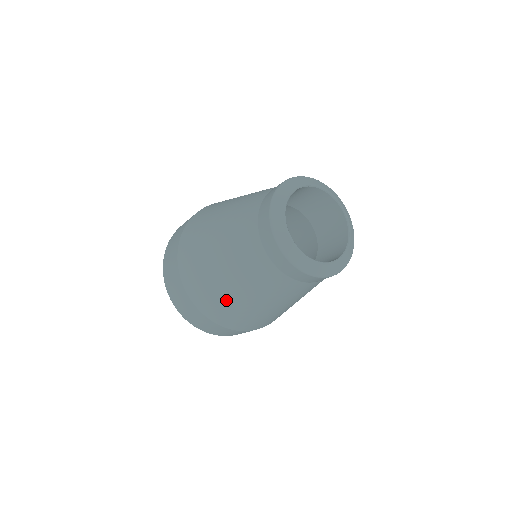
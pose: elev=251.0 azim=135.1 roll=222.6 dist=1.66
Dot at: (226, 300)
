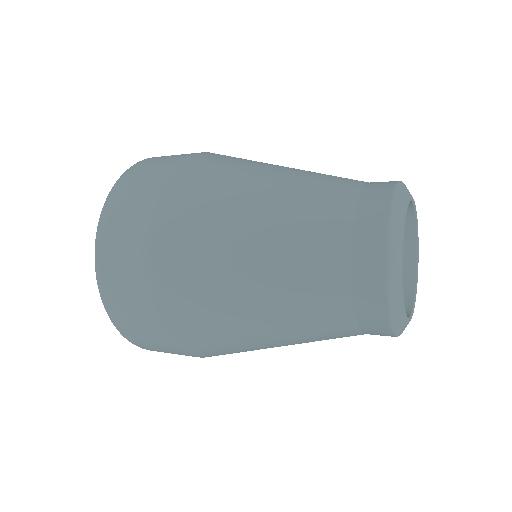
Dot at: (224, 320)
